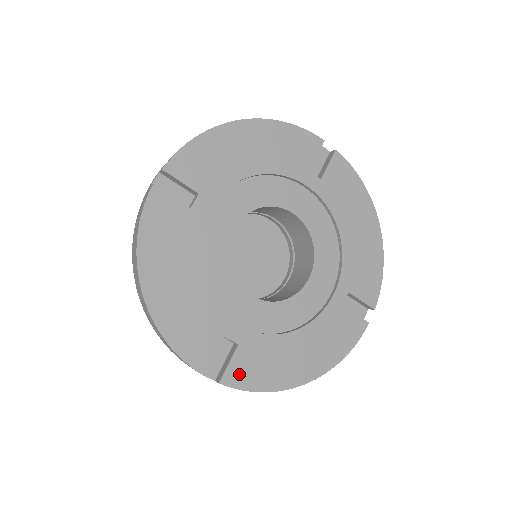
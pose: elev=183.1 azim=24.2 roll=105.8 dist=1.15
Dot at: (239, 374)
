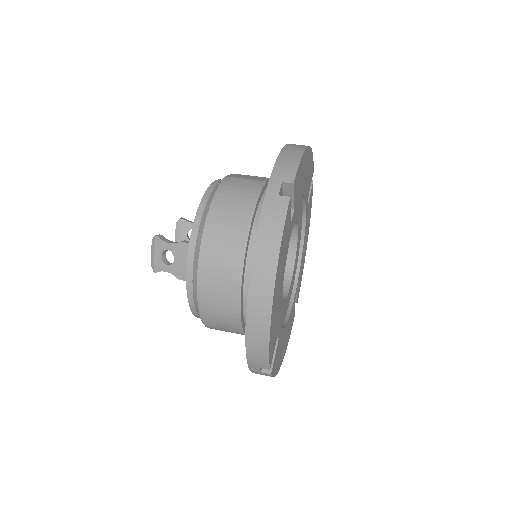
Dot at: (299, 290)
